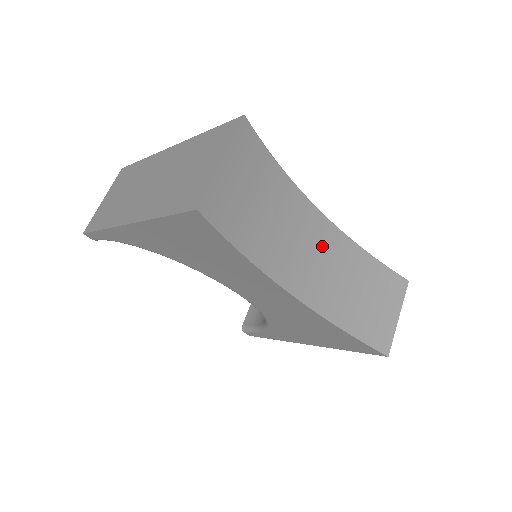
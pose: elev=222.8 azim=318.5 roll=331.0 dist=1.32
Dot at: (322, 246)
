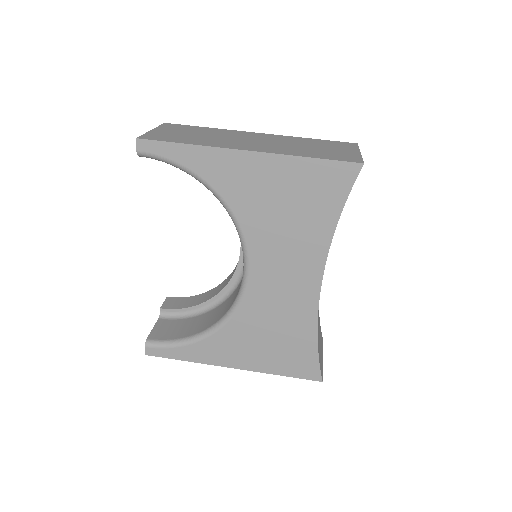
Dot at: occluded
